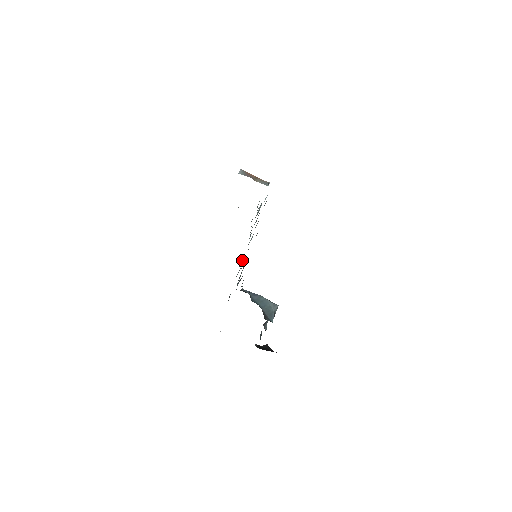
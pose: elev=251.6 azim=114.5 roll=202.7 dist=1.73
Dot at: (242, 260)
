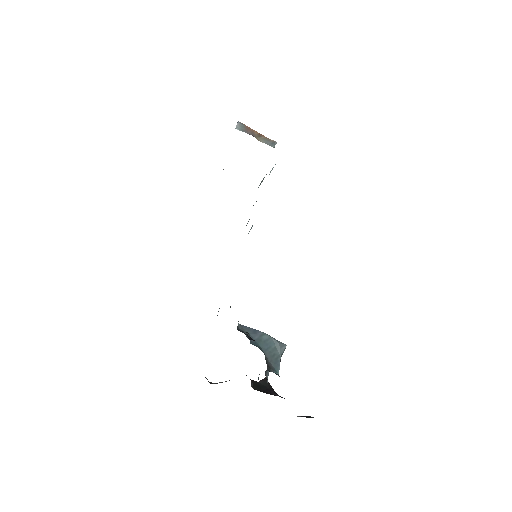
Dot at: occluded
